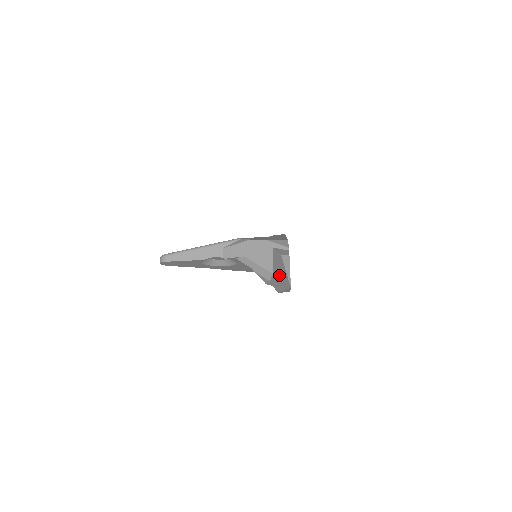
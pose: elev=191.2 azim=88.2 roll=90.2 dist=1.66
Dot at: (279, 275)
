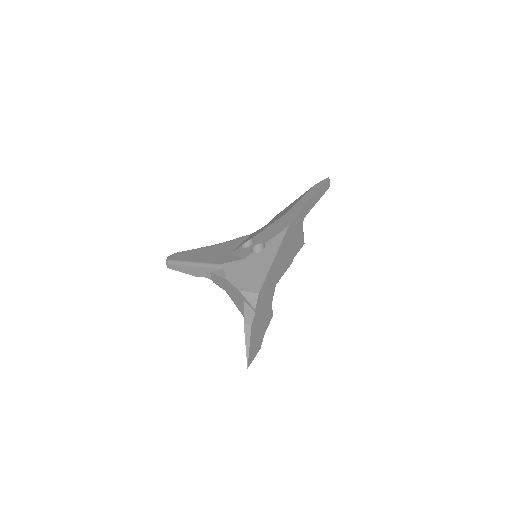
Dot at: occluded
